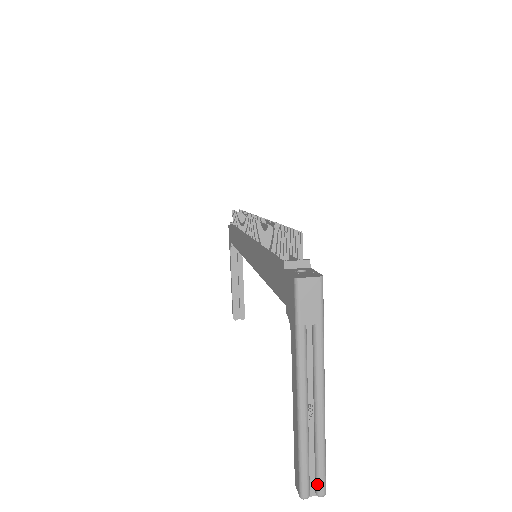
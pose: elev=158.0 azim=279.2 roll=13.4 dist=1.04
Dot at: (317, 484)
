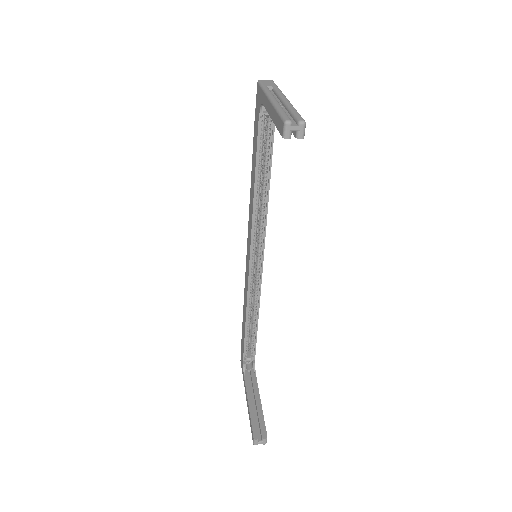
Dot at: (296, 118)
